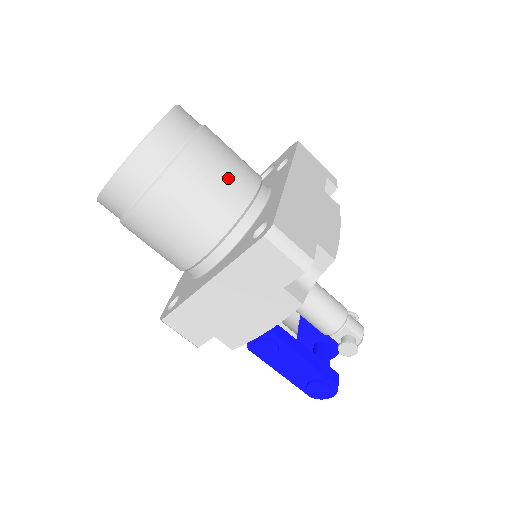
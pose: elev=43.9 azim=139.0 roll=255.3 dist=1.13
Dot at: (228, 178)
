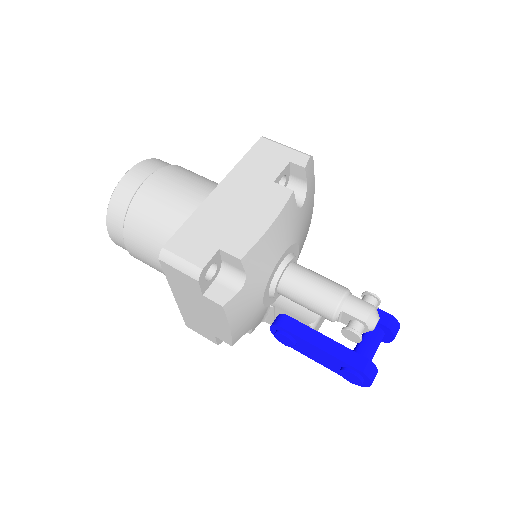
Dot at: (167, 210)
